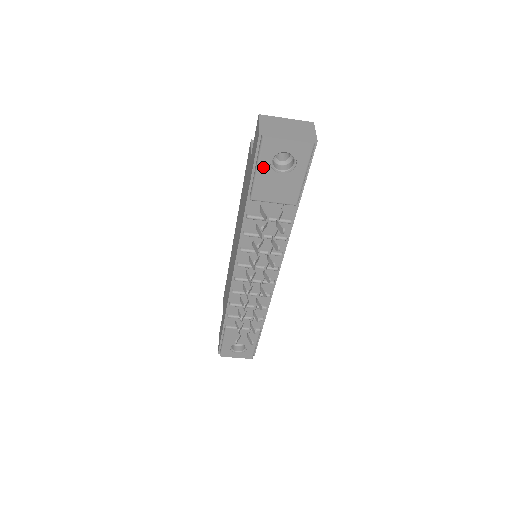
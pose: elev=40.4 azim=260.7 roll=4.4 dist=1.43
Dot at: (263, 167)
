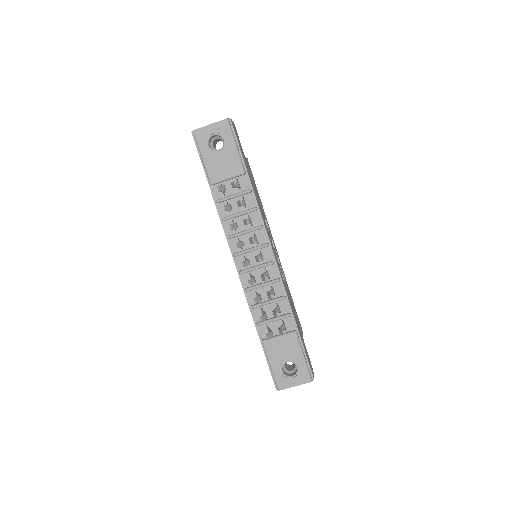
Dot at: (205, 153)
